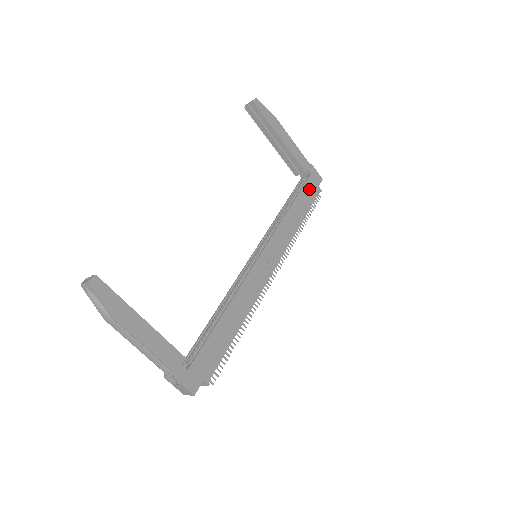
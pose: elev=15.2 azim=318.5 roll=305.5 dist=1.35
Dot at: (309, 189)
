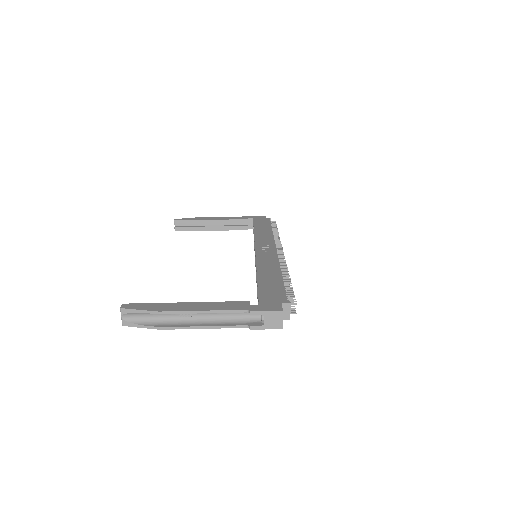
Dot at: (260, 221)
